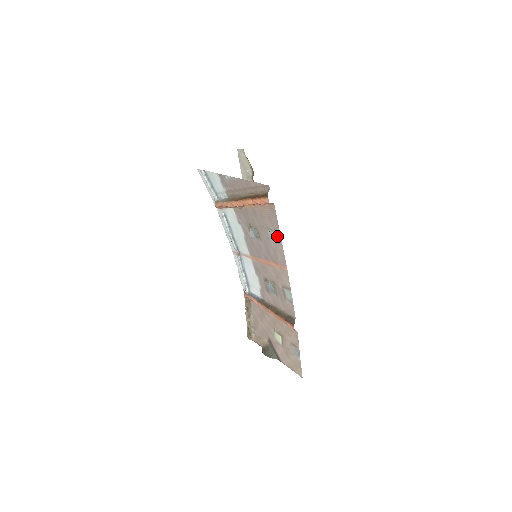
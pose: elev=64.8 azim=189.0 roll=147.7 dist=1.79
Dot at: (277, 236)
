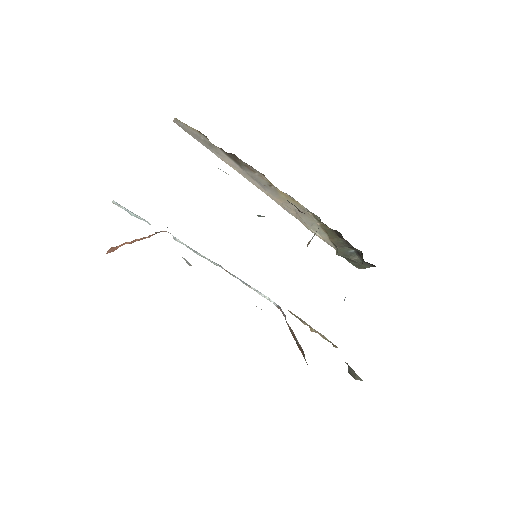
Dot at: occluded
